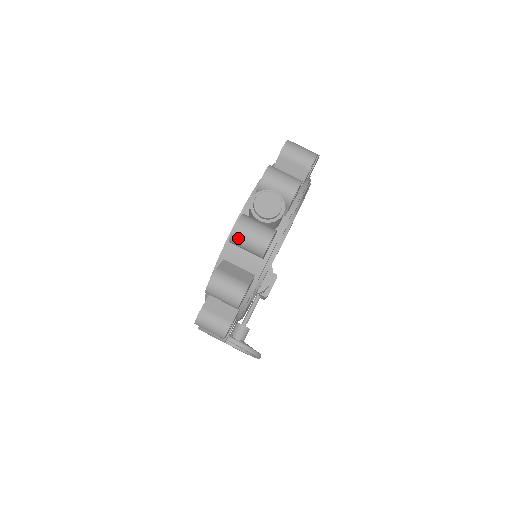
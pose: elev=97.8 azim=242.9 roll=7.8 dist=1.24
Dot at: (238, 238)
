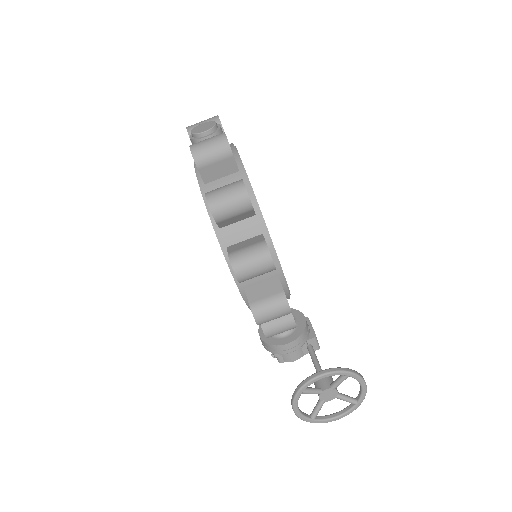
Dot at: (200, 153)
